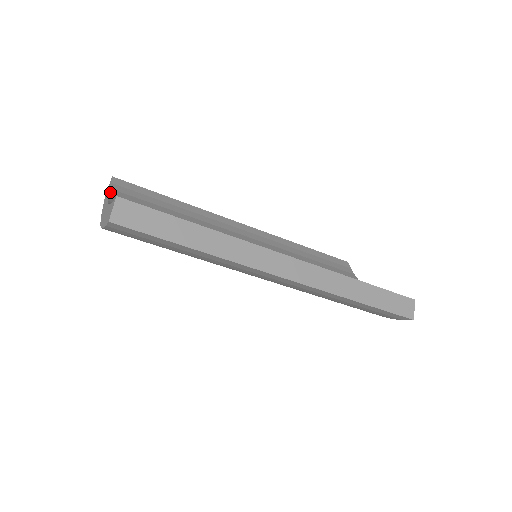
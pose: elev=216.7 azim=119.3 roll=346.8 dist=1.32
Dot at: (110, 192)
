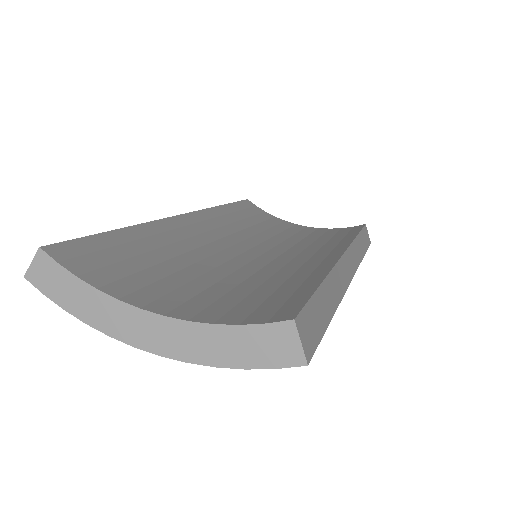
Dot at: (92, 284)
